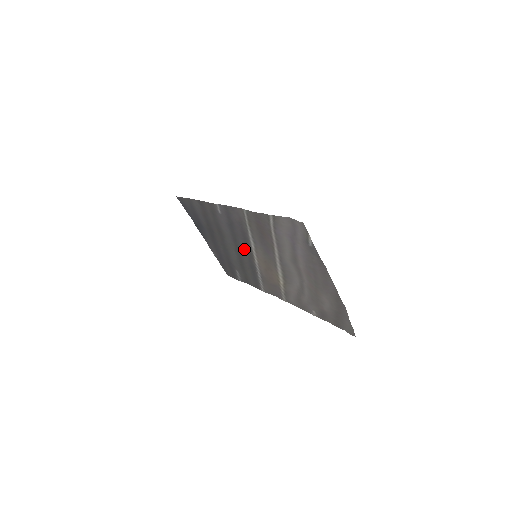
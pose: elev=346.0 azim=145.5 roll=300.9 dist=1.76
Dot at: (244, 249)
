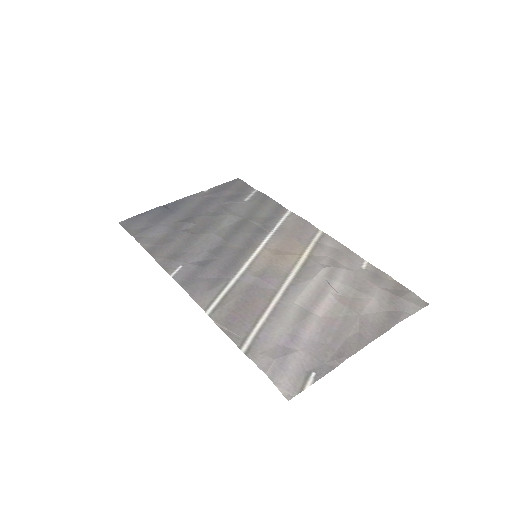
Dot at: (237, 246)
